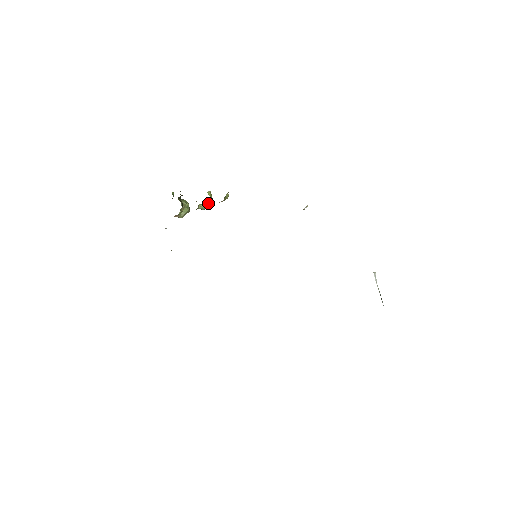
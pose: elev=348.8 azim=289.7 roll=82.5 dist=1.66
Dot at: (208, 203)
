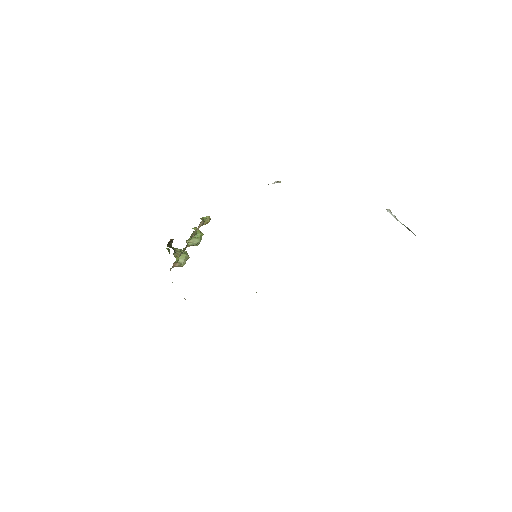
Dot at: (196, 236)
